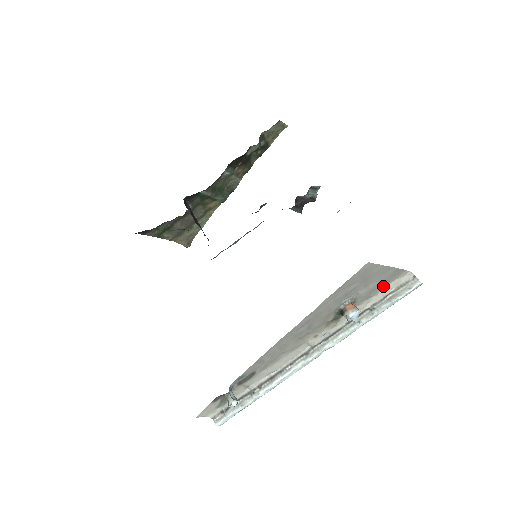
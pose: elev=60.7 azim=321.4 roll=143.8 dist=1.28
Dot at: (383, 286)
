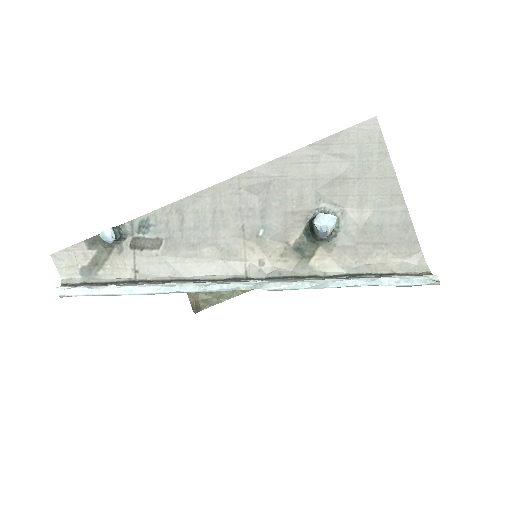
Dot at: (382, 254)
